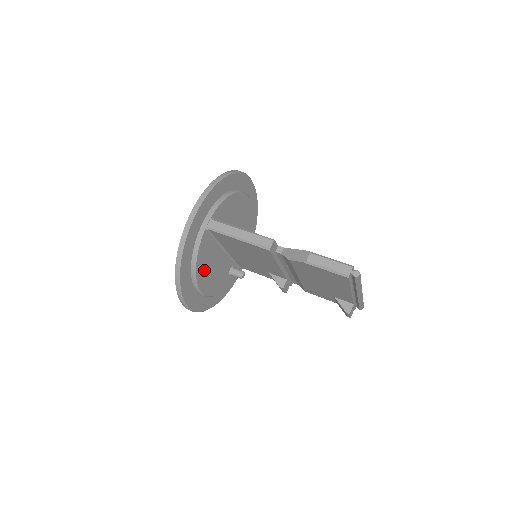
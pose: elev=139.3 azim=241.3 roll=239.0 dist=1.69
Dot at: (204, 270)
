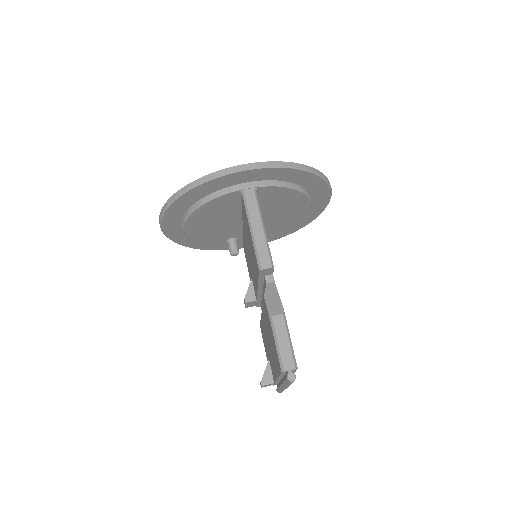
Dot at: (205, 217)
